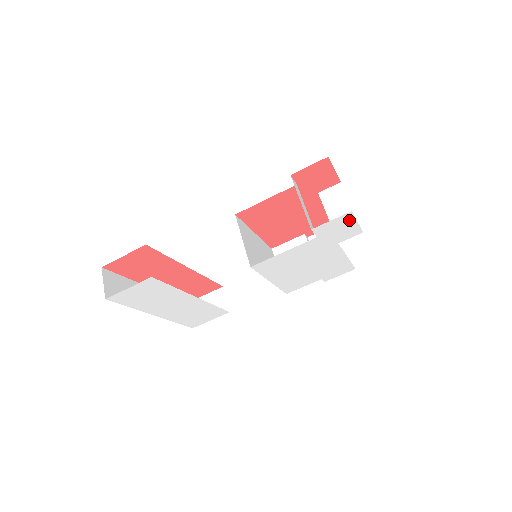
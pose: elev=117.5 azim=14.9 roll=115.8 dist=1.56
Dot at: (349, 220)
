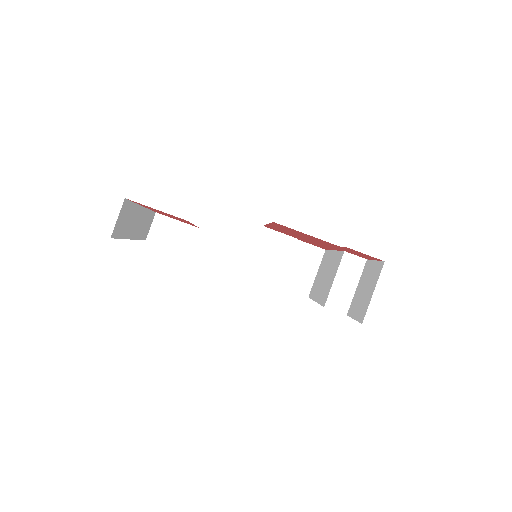
Dot at: occluded
